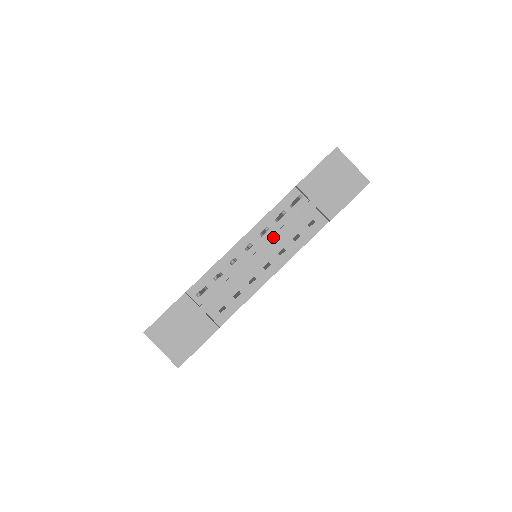
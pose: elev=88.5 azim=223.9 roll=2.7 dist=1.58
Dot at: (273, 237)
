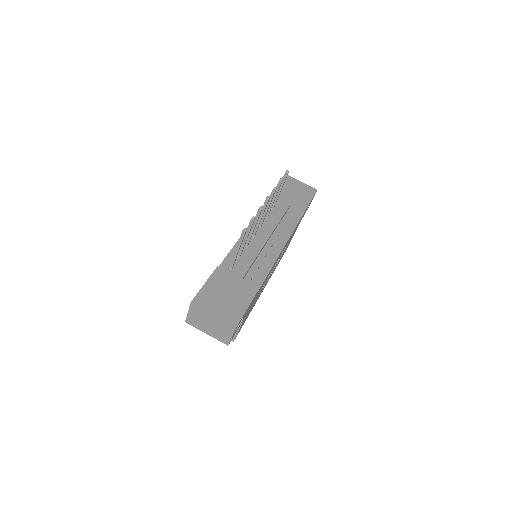
Dot at: (270, 223)
